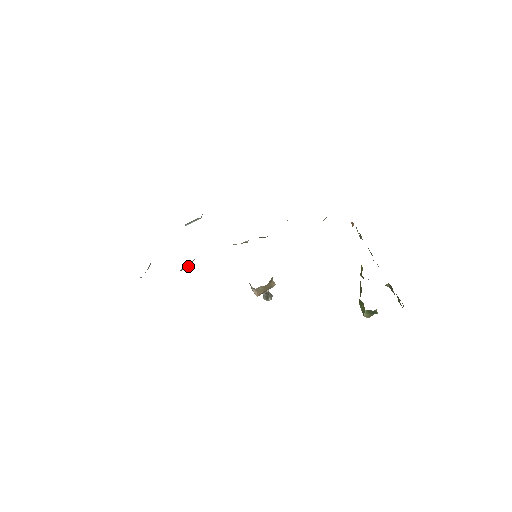
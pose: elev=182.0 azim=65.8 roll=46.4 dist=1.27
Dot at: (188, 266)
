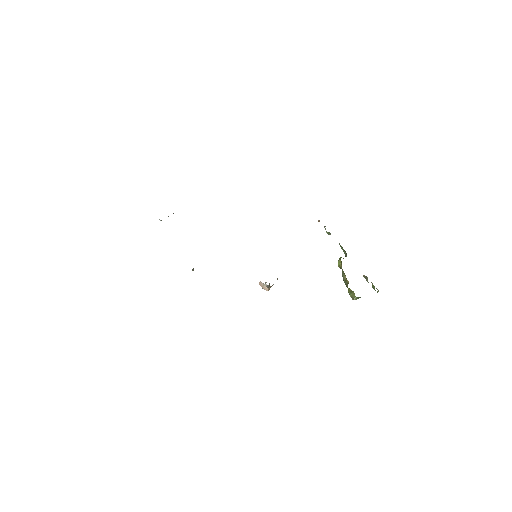
Dot at: (192, 269)
